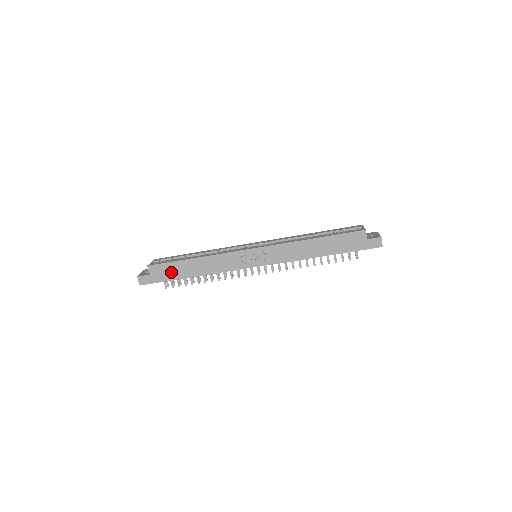
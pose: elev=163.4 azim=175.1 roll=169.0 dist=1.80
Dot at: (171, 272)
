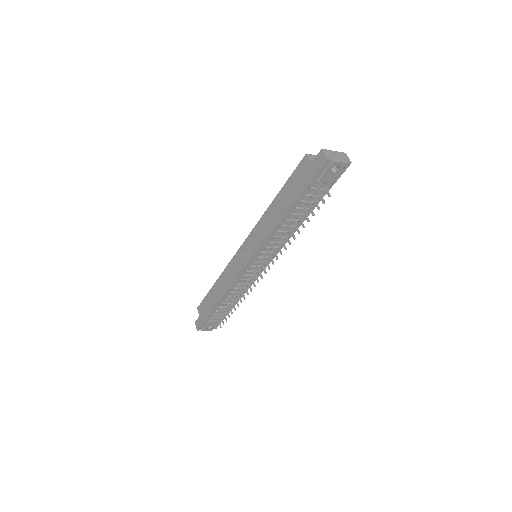
Dot at: (208, 306)
